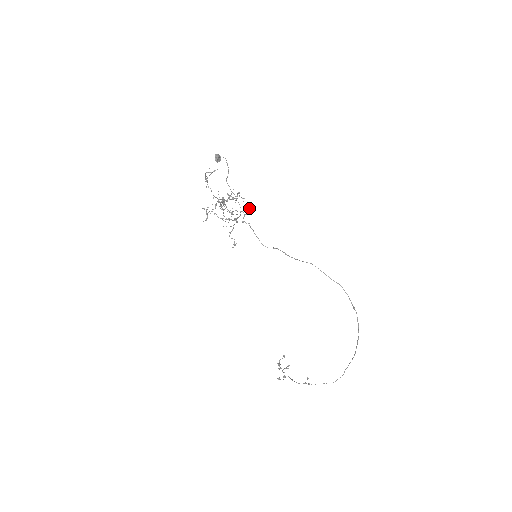
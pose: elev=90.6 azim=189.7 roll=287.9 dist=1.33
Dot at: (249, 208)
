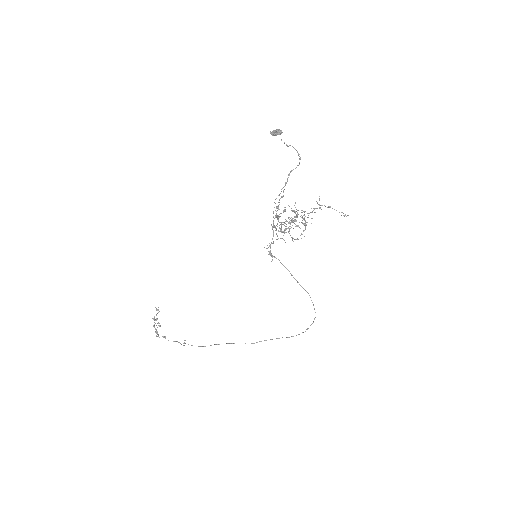
Dot at: occluded
